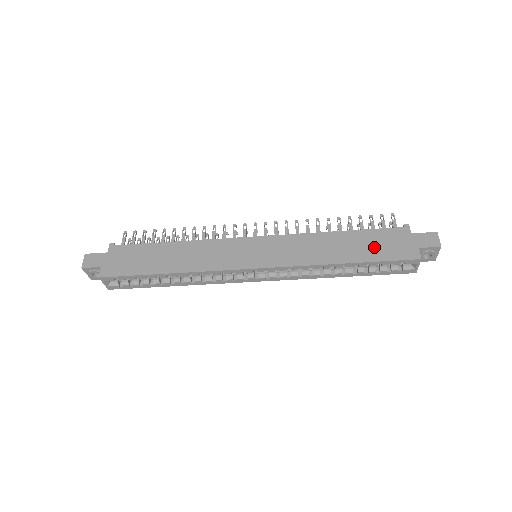
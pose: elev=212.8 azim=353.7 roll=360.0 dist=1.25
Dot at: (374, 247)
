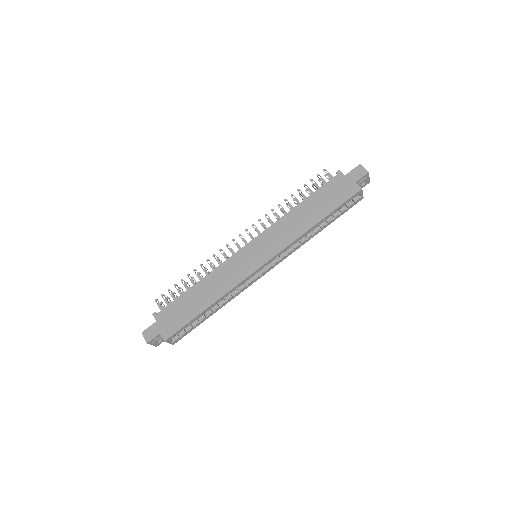
Dot at: (328, 200)
